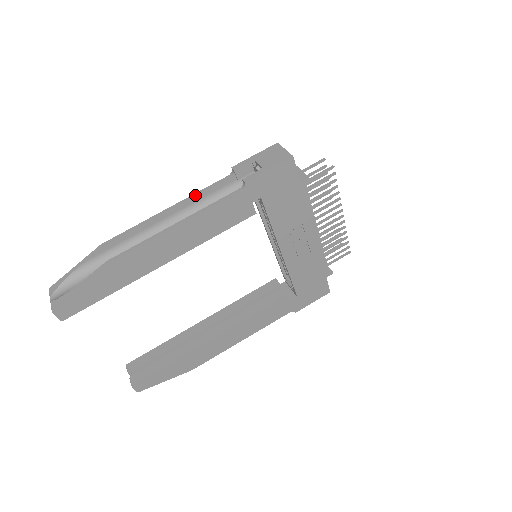
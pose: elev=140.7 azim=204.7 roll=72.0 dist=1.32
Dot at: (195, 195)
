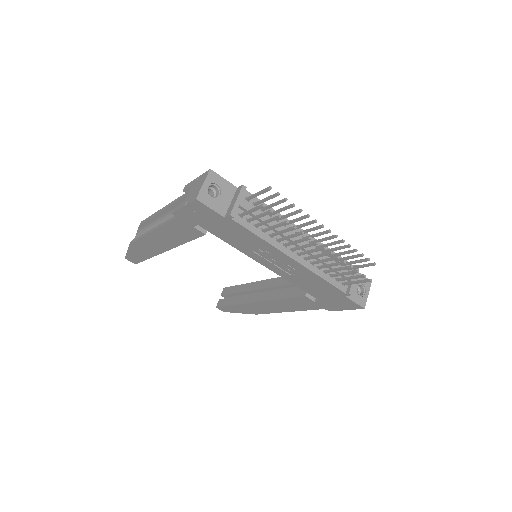
Dot at: (171, 203)
